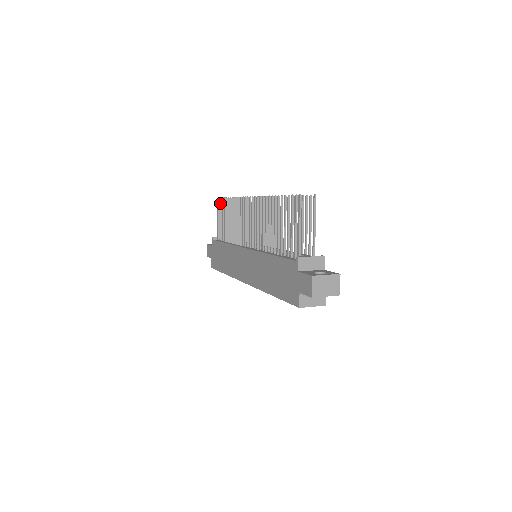
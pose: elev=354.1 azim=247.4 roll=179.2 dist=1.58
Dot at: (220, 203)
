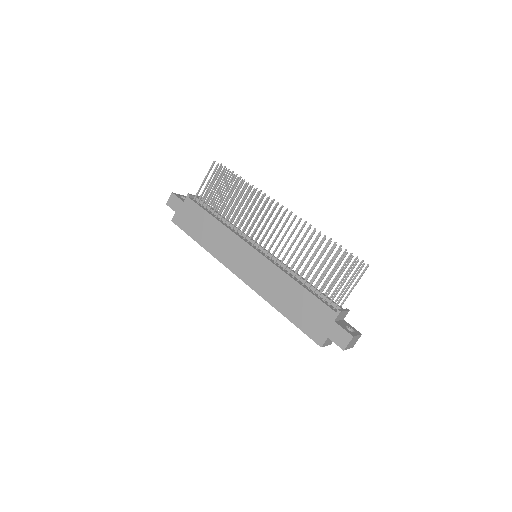
Dot at: (216, 169)
